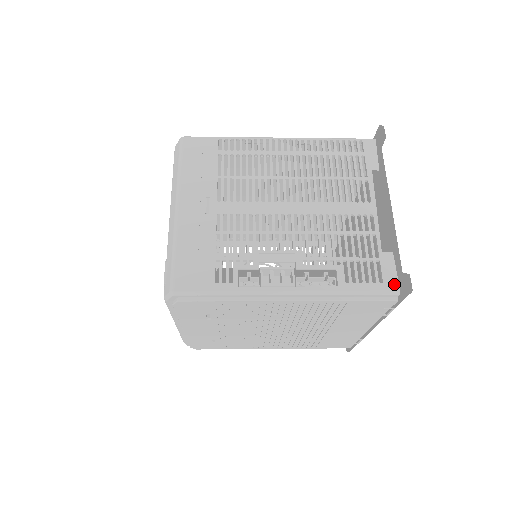
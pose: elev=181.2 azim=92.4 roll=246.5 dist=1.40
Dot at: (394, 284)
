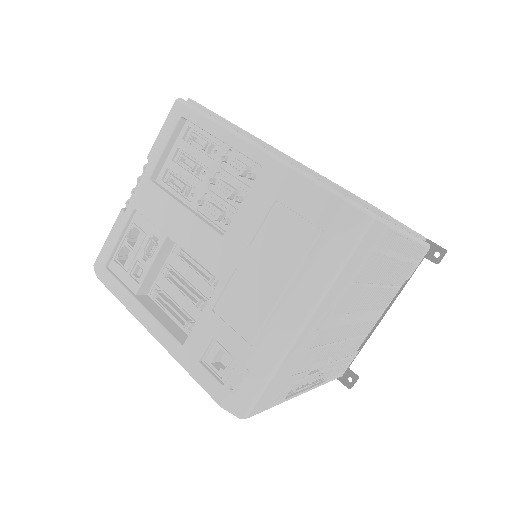
Dot at: (344, 373)
